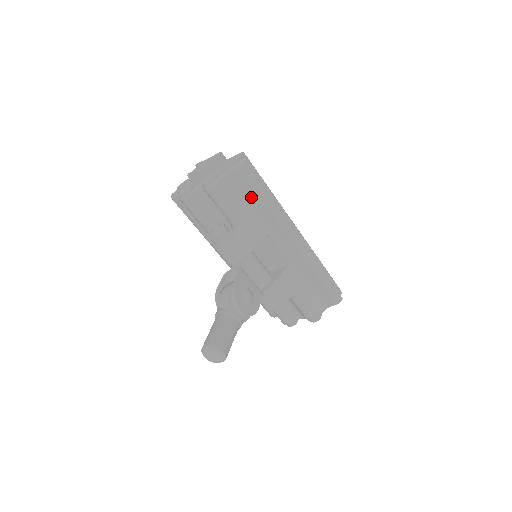
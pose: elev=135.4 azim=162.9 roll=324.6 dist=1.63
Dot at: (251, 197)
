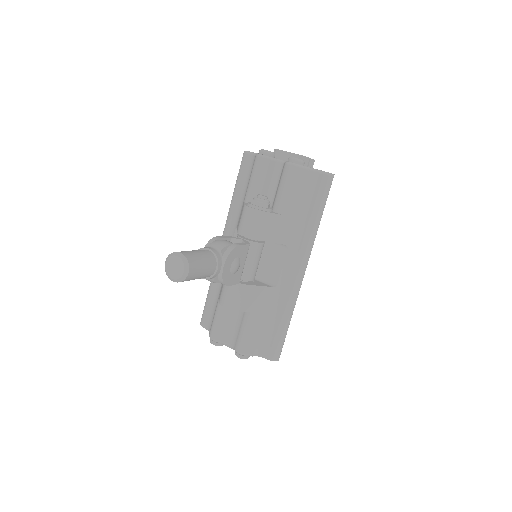
Dot at: (309, 205)
